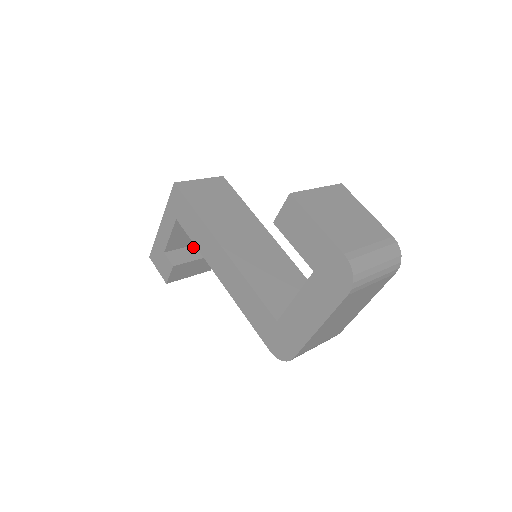
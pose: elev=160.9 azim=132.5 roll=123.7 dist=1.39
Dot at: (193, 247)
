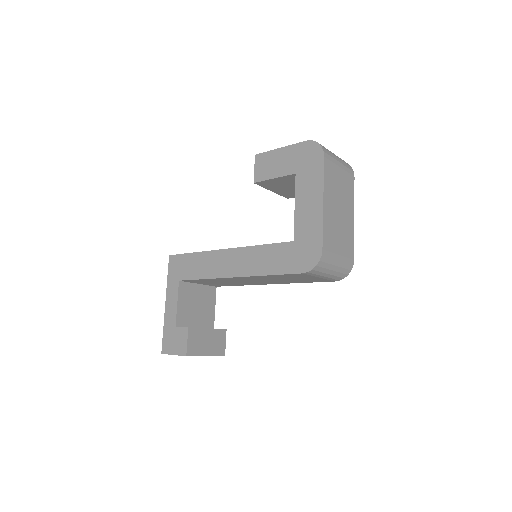
Dot at: occluded
